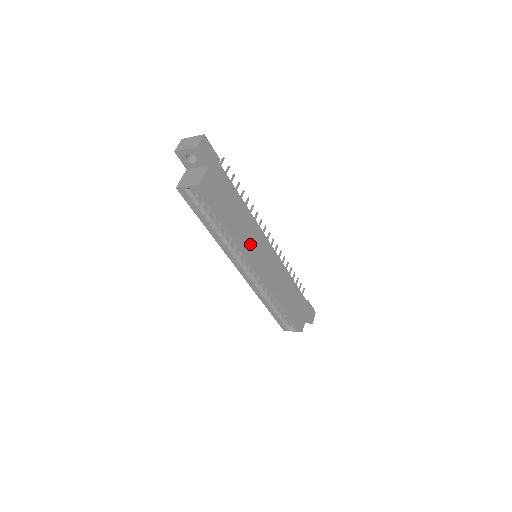
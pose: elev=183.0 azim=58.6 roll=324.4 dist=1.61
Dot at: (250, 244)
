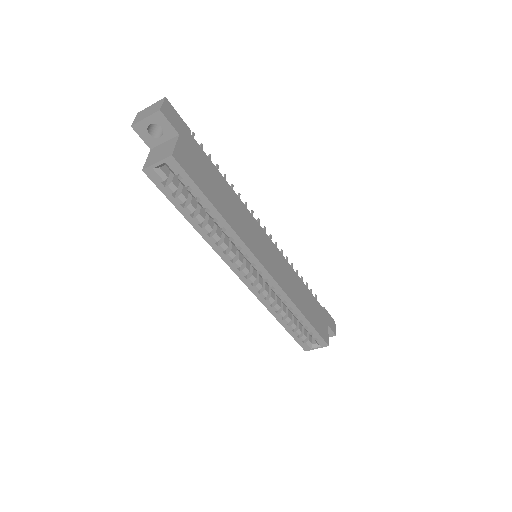
Dot at: (248, 236)
